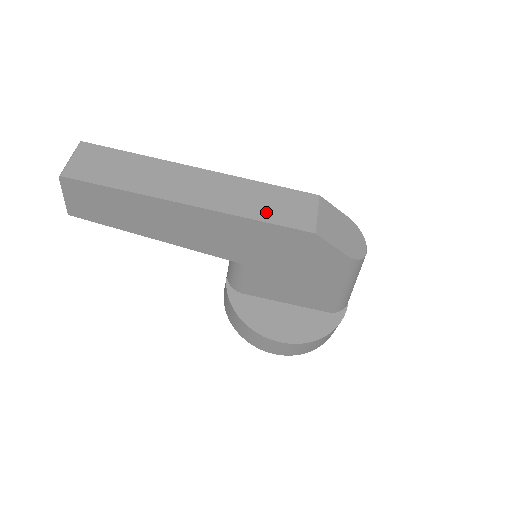
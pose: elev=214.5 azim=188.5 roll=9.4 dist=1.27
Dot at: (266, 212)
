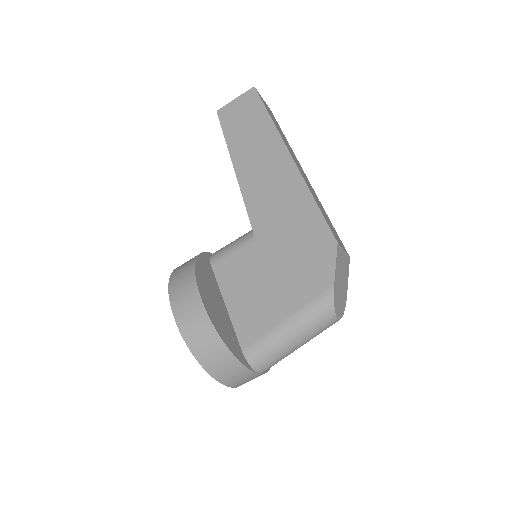
Dot at: (321, 209)
